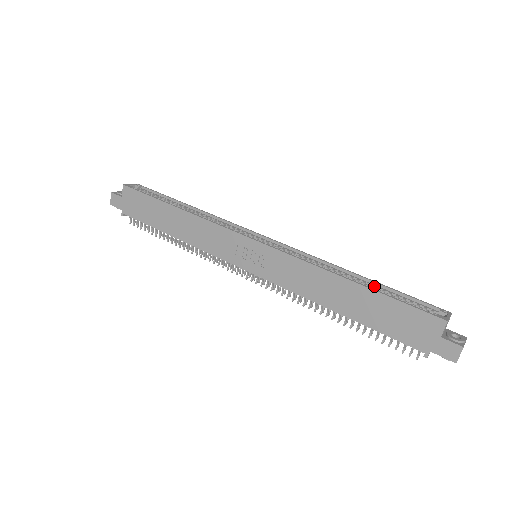
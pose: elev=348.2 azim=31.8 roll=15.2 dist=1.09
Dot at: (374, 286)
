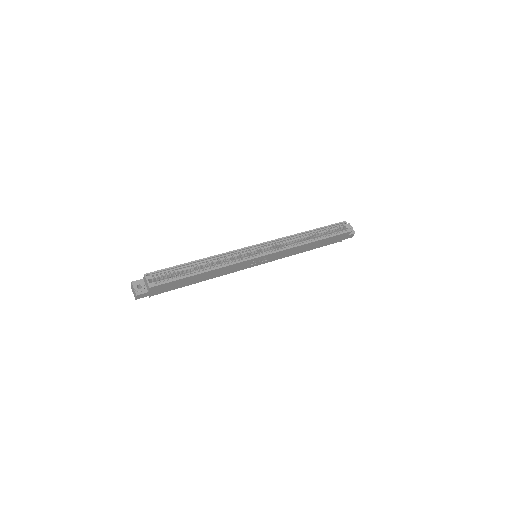
Dot at: (317, 232)
